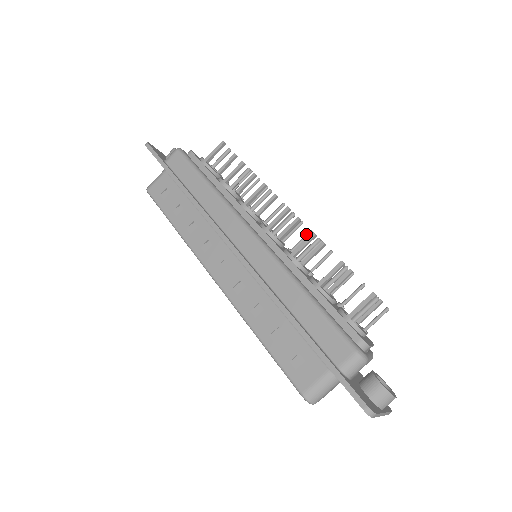
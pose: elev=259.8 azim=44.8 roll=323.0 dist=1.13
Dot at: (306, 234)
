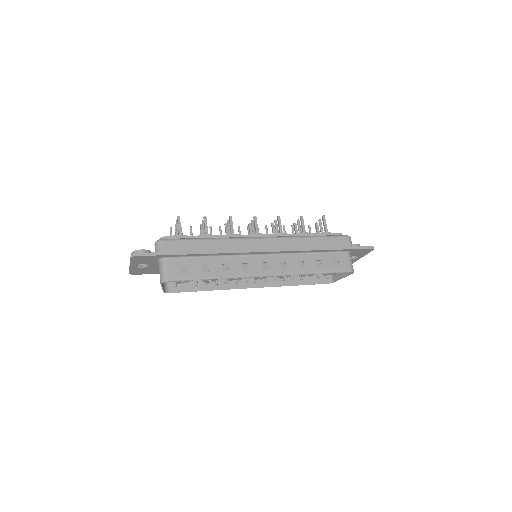
Dot at: occluded
